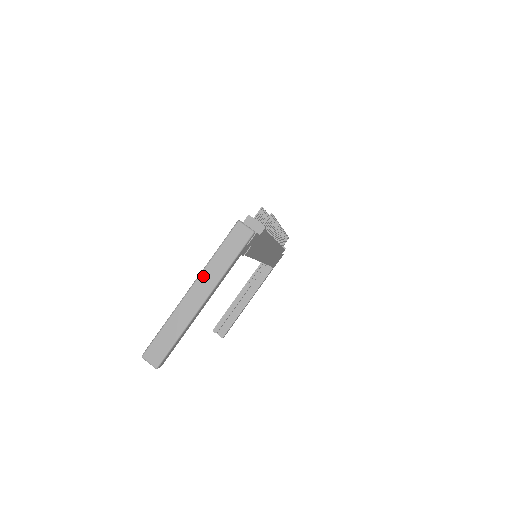
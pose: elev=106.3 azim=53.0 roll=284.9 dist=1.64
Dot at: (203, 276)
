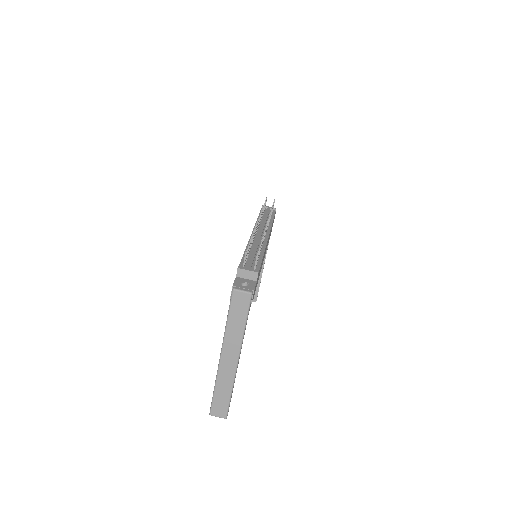
Dot at: (226, 343)
